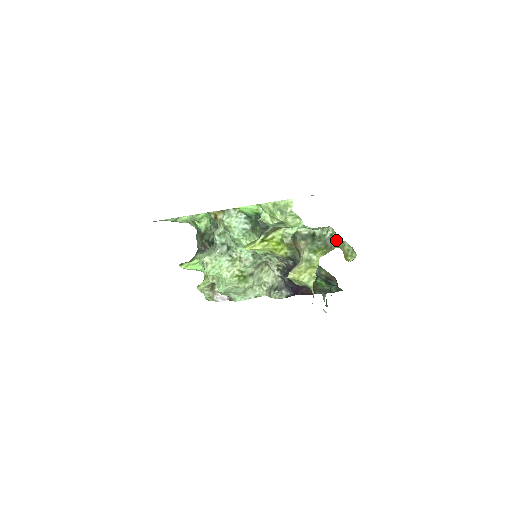
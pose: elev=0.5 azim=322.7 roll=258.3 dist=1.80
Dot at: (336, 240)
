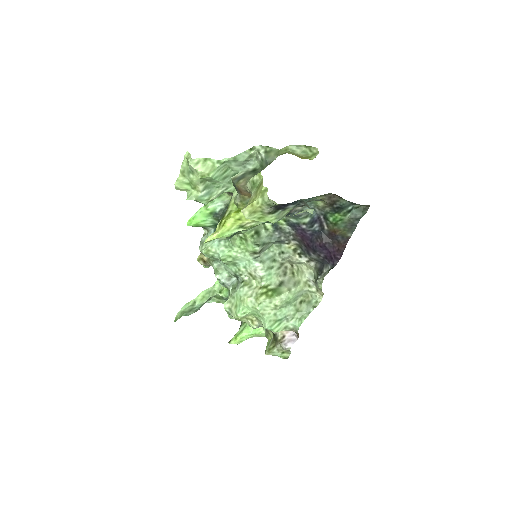
Dot at: (275, 152)
